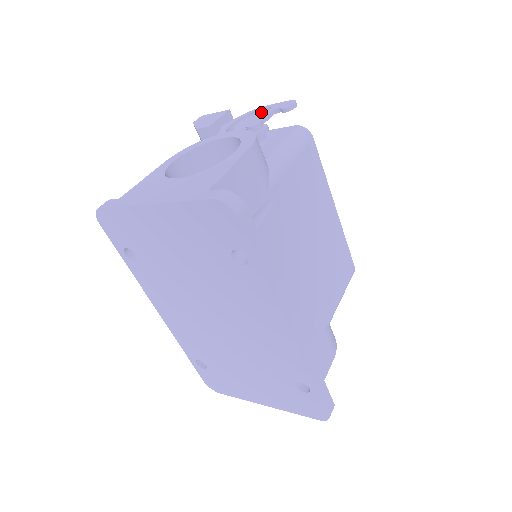
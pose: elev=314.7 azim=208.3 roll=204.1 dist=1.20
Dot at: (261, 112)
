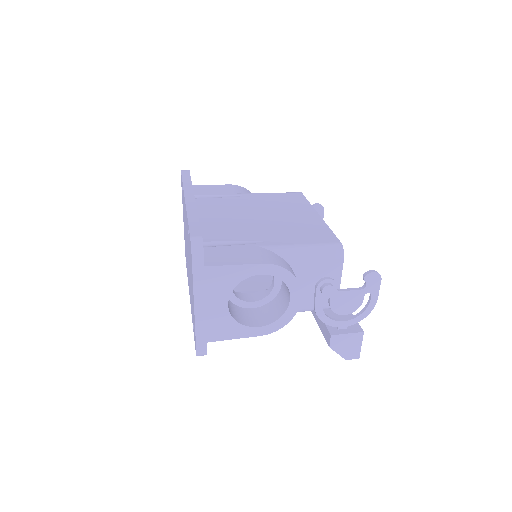
Dot at: occluded
